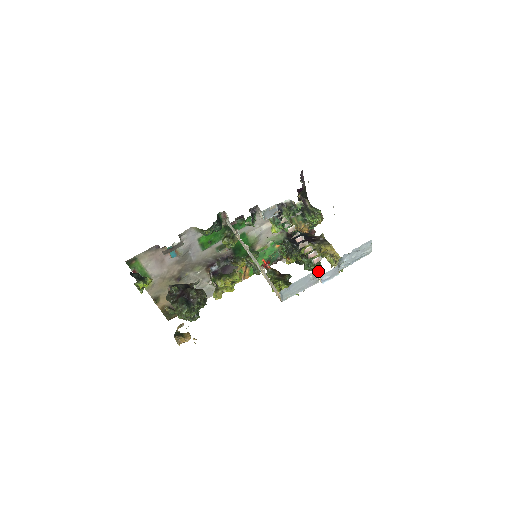
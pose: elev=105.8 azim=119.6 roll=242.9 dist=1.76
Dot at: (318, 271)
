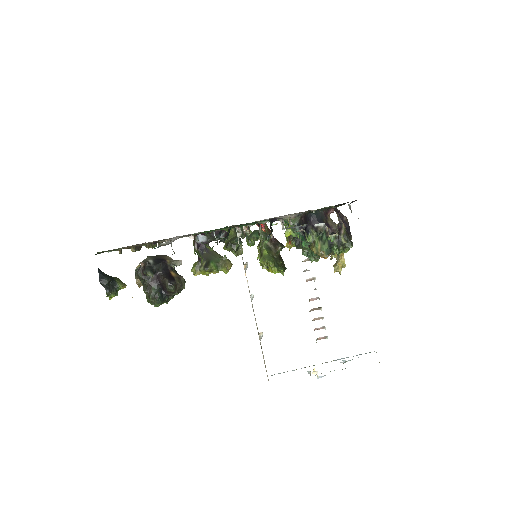
Dot at: occluded
